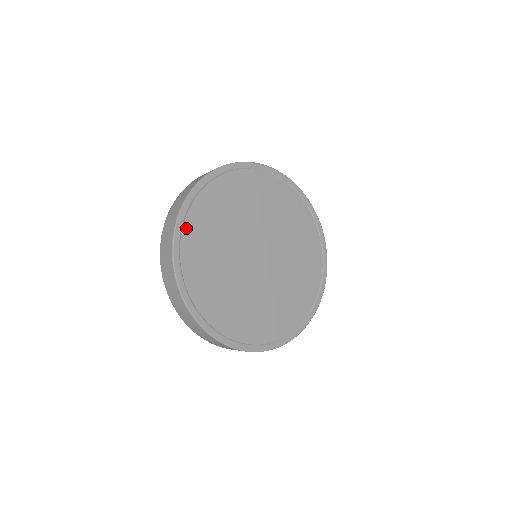
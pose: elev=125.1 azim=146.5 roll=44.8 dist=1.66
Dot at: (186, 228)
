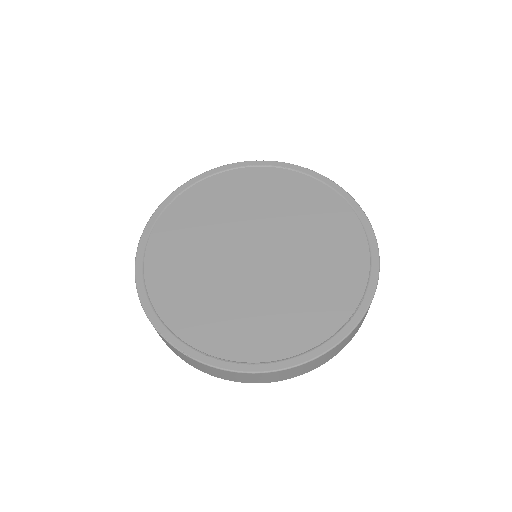
Dot at: (185, 196)
